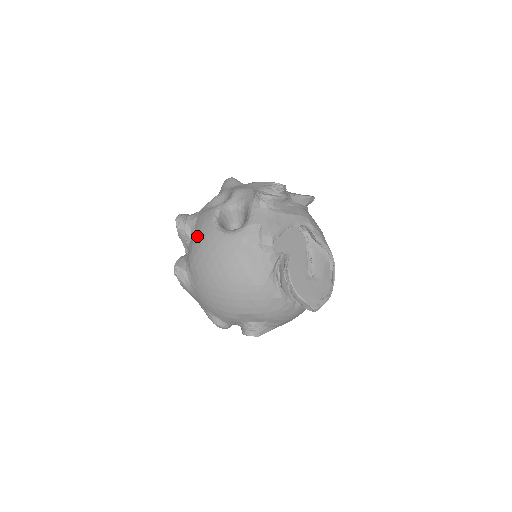
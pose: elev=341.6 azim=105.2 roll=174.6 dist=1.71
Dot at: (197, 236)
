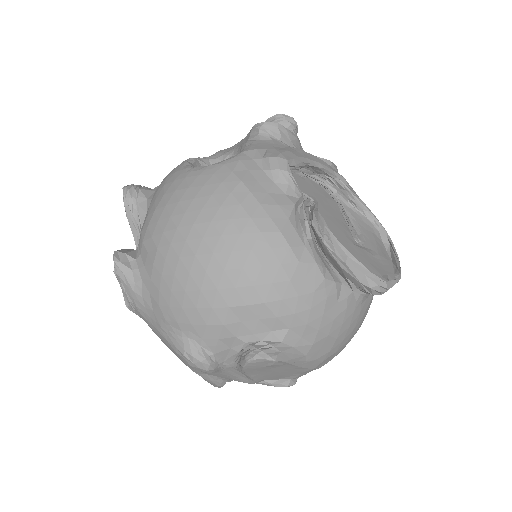
Dot at: (157, 193)
